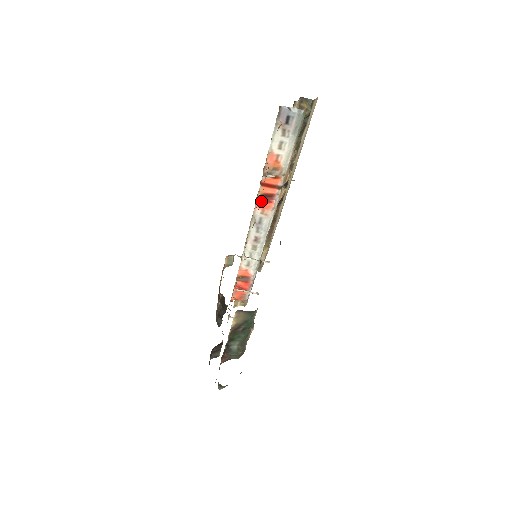
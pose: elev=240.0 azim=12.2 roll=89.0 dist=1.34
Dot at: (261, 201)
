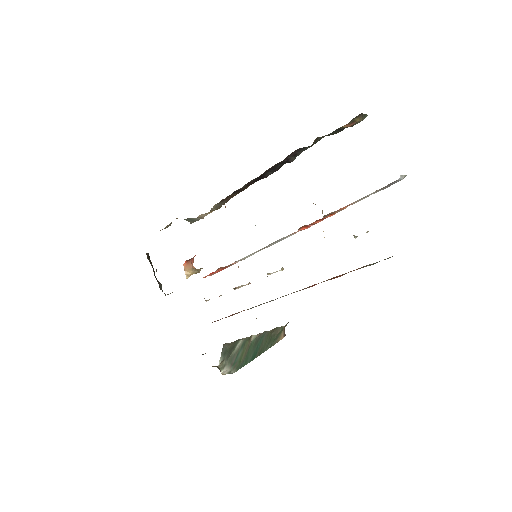
Dot at: (300, 229)
